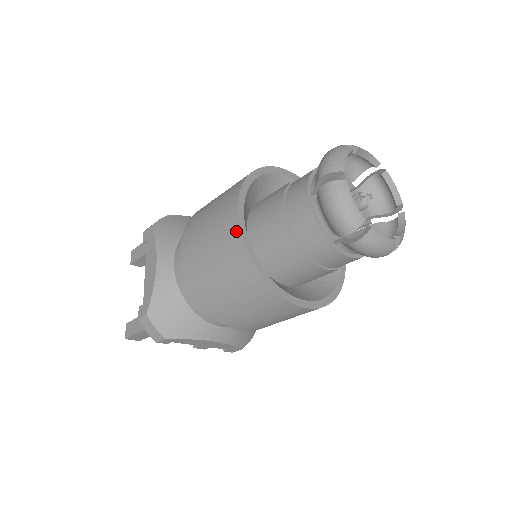
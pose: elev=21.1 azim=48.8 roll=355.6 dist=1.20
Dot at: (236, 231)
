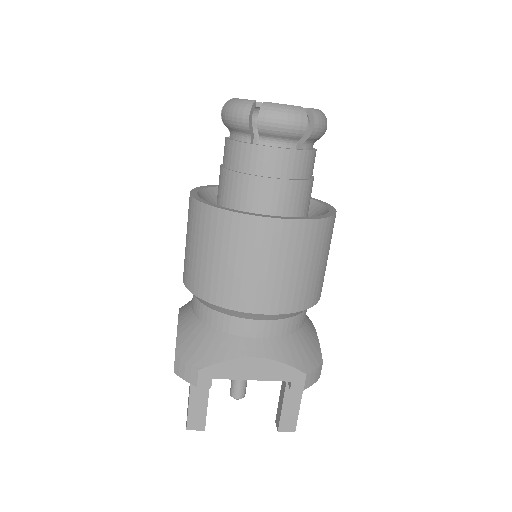
Dot at: (191, 201)
